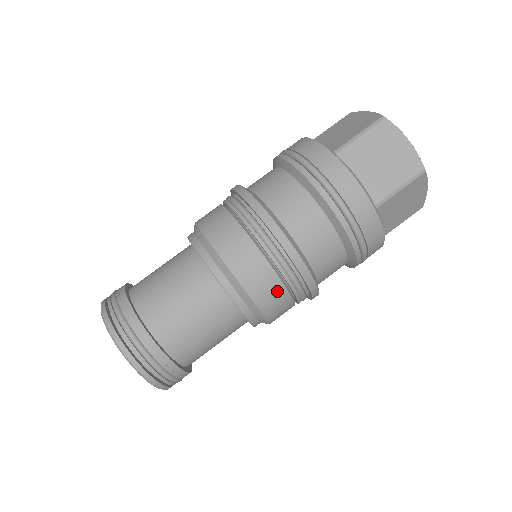
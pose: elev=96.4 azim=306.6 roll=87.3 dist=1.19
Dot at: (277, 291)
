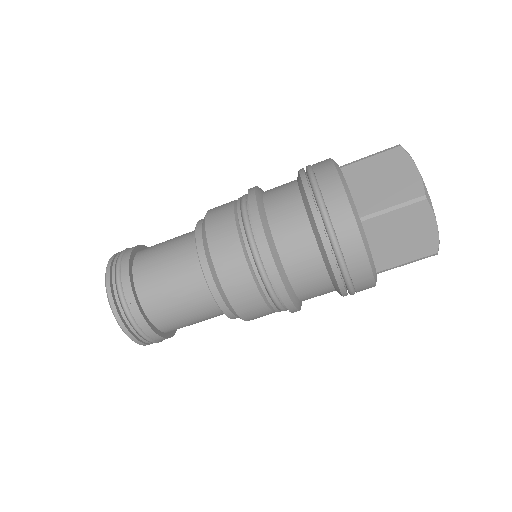
Dot at: (265, 314)
